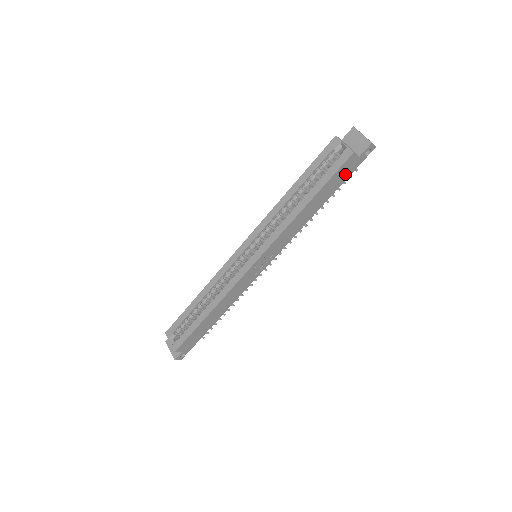
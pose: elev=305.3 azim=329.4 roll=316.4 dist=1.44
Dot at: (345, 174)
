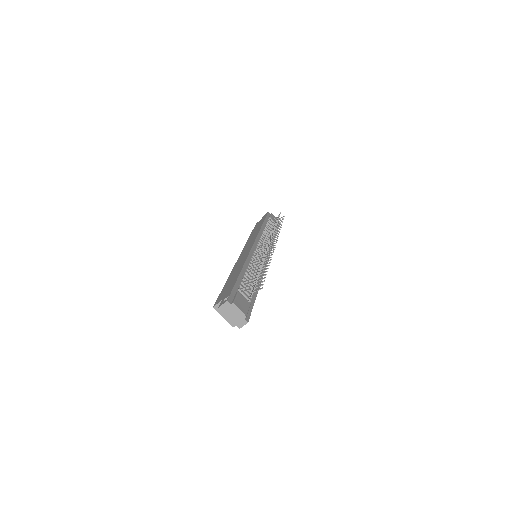
Dot at: occluded
